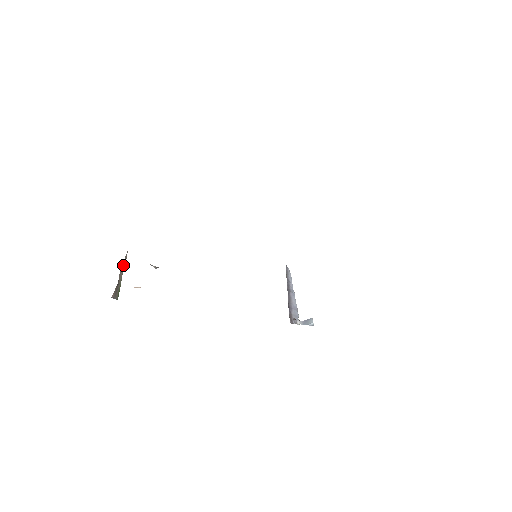
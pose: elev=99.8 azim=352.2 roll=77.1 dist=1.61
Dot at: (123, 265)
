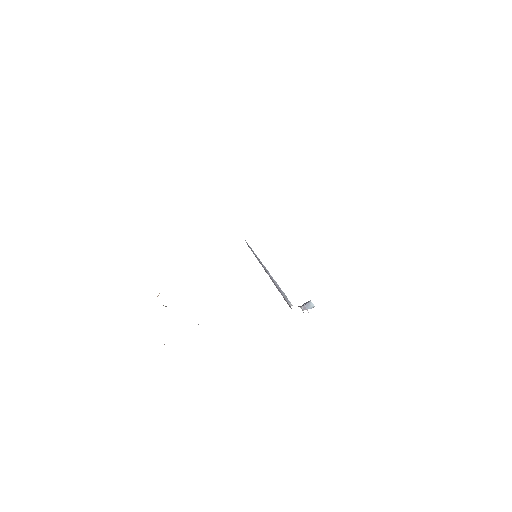
Dot at: occluded
